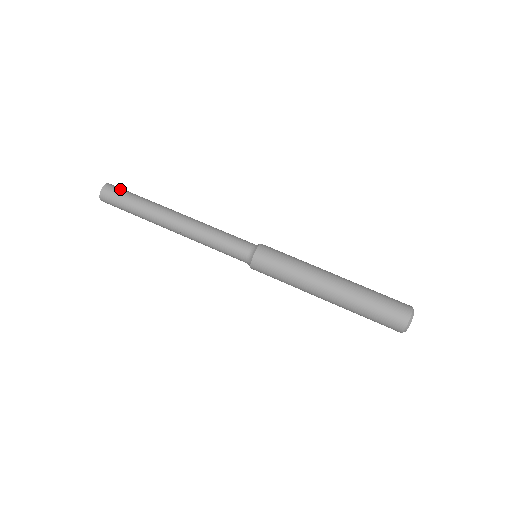
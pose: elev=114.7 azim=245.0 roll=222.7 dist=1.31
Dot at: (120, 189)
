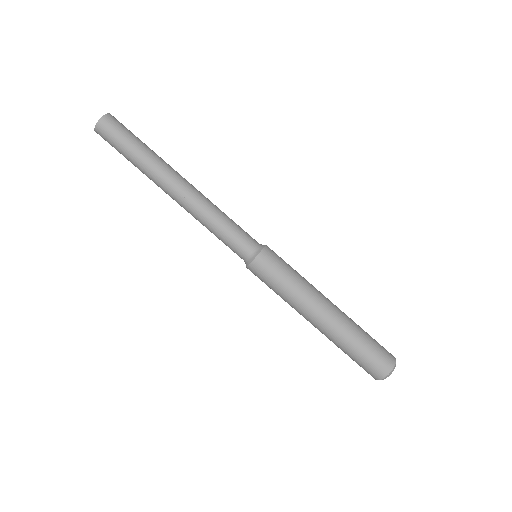
Dot at: occluded
